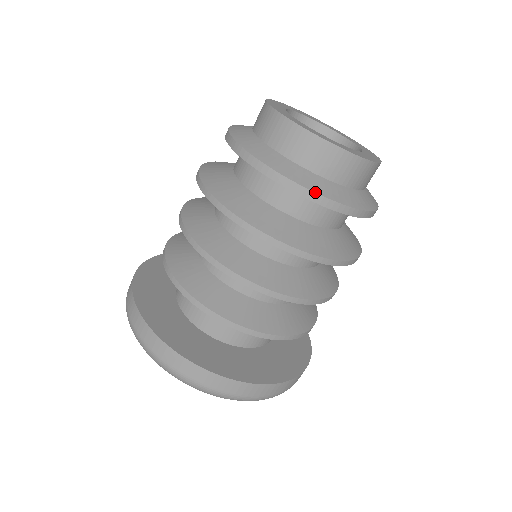
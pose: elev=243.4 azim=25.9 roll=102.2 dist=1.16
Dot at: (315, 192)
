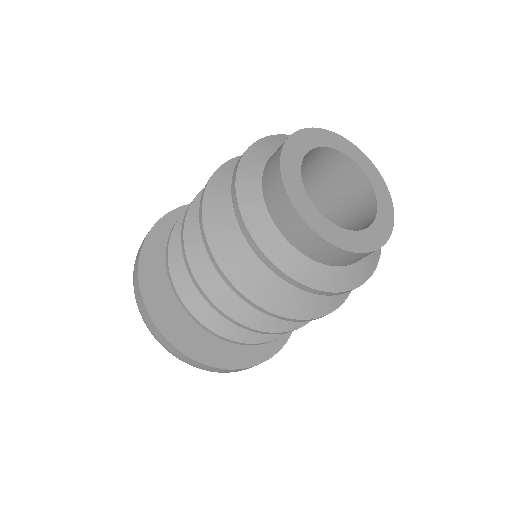
Dot at: (309, 287)
